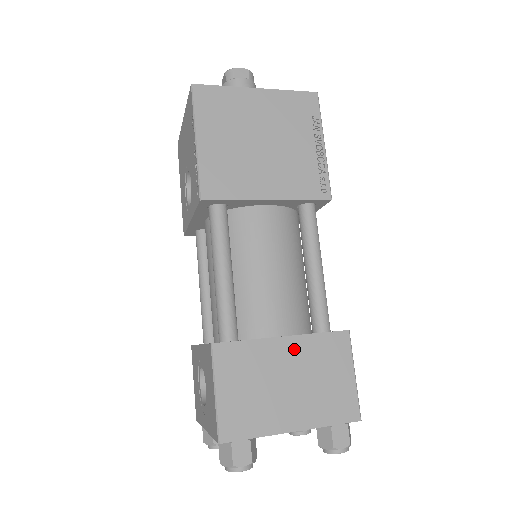
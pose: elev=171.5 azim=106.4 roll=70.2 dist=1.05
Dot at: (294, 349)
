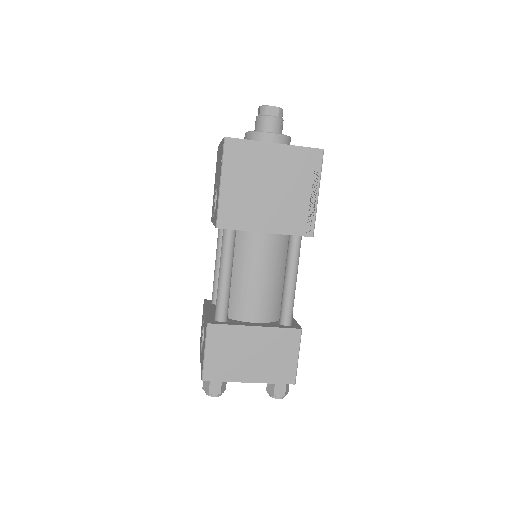
Dot at: (261, 335)
